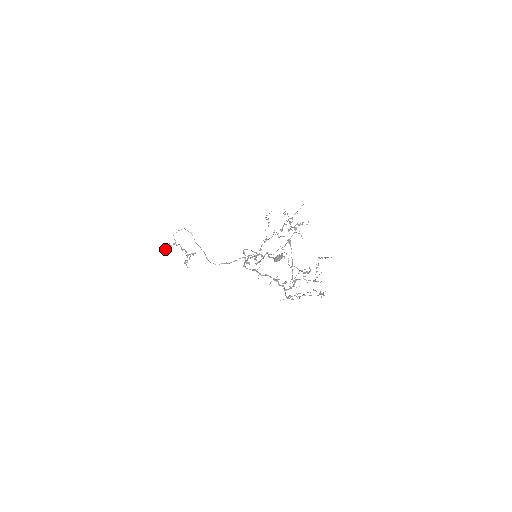
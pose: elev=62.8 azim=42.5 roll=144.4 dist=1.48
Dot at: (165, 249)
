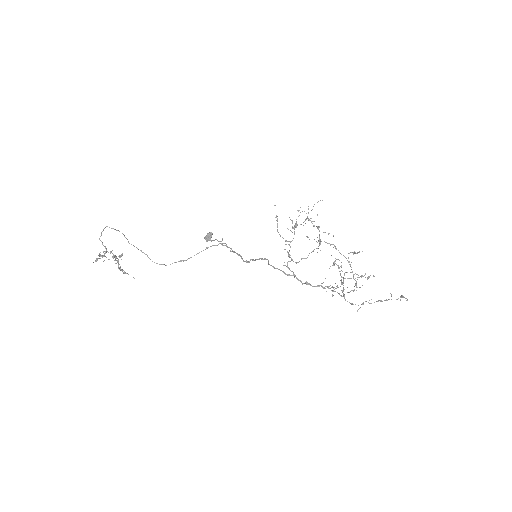
Dot at: (93, 262)
